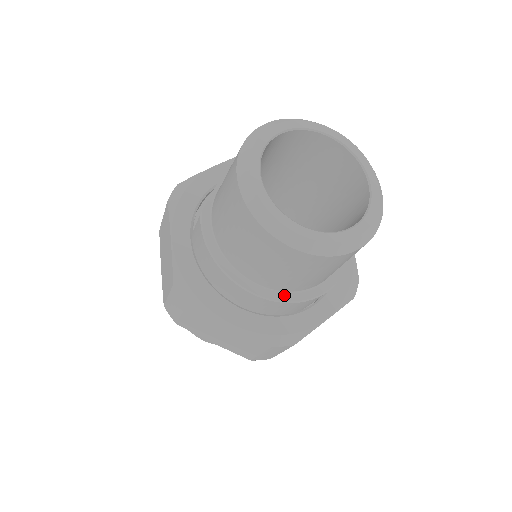
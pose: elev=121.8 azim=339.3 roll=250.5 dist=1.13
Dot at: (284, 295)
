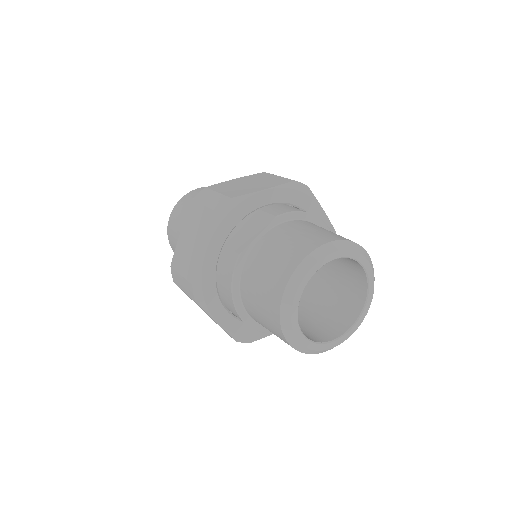
Dot at: (264, 327)
